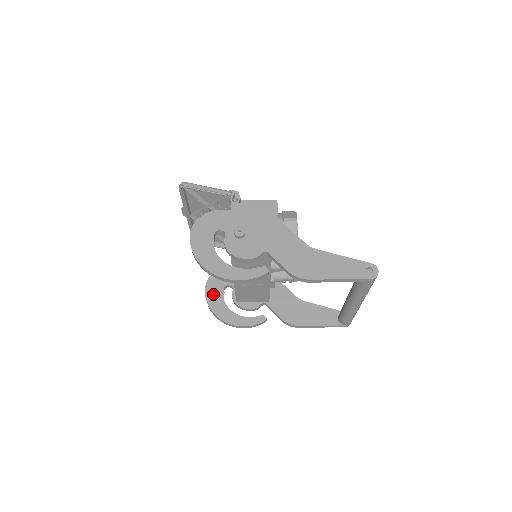
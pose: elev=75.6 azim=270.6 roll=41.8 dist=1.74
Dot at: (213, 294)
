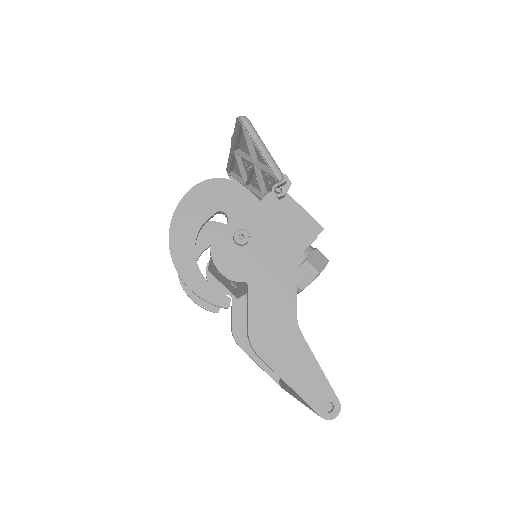
Dot at: occluded
